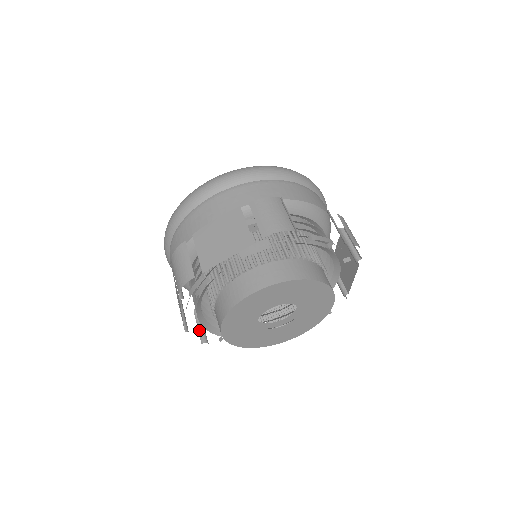
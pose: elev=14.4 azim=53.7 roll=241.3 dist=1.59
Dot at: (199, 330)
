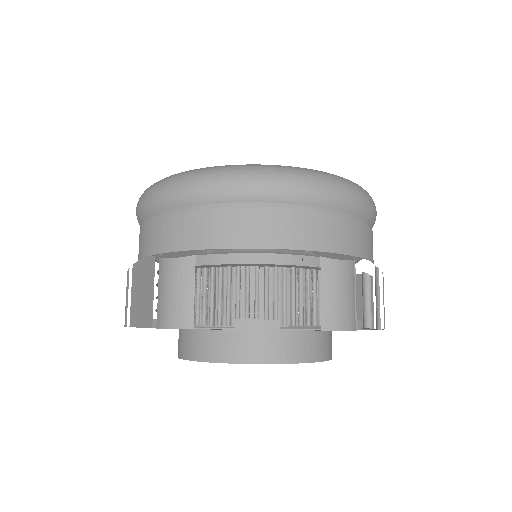
Dot at: occluded
